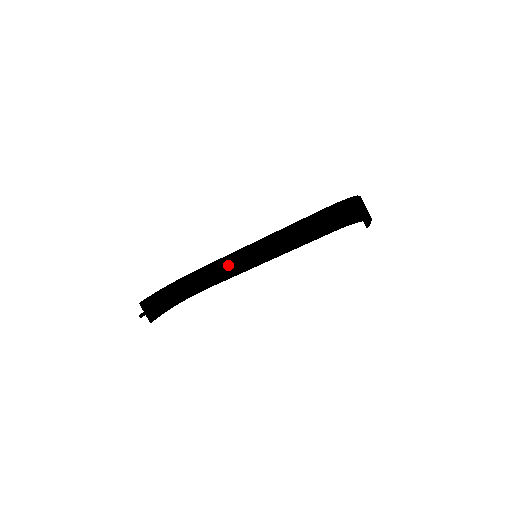
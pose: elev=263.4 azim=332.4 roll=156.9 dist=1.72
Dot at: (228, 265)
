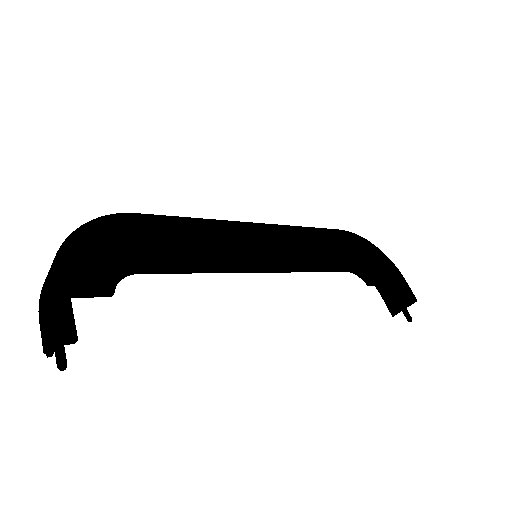
Dot at: (192, 232)
